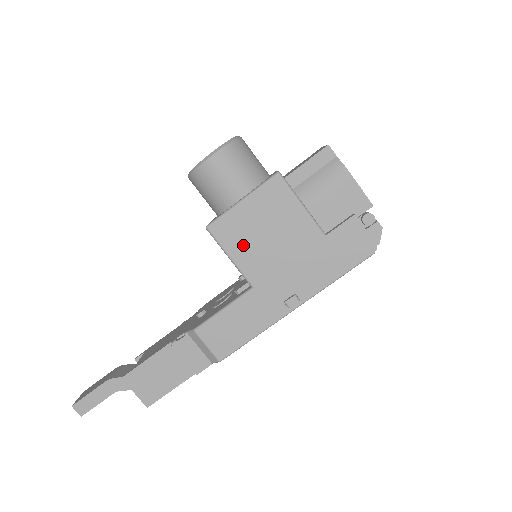
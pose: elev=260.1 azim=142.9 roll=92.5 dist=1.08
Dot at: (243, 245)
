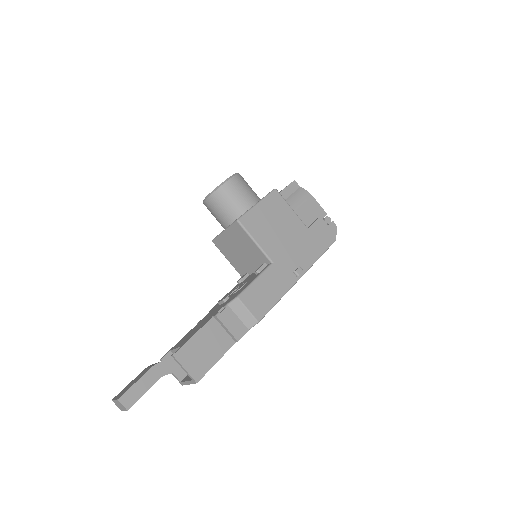
Dot at: (262, 233)
